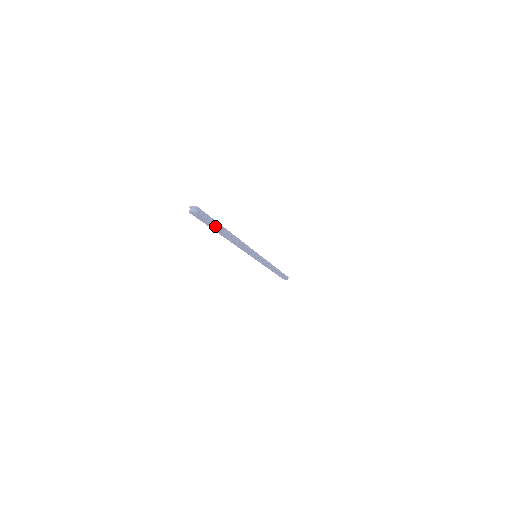
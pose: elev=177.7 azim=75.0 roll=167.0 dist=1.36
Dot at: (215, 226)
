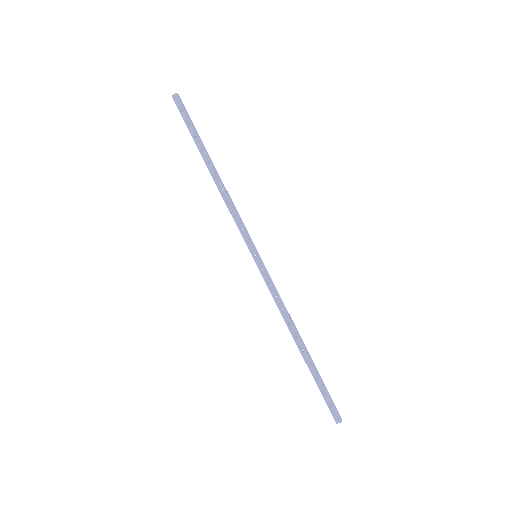
Dot at: (194, 129)
